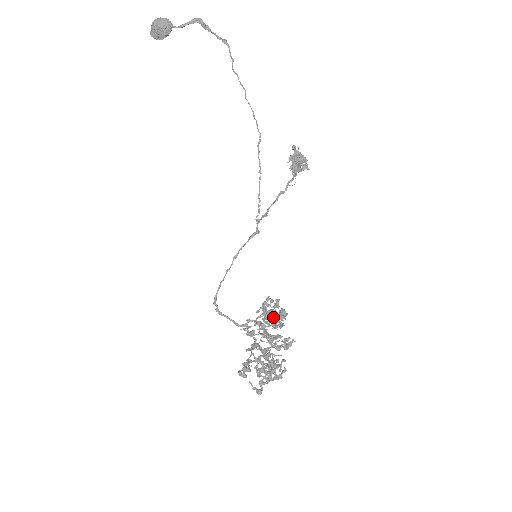
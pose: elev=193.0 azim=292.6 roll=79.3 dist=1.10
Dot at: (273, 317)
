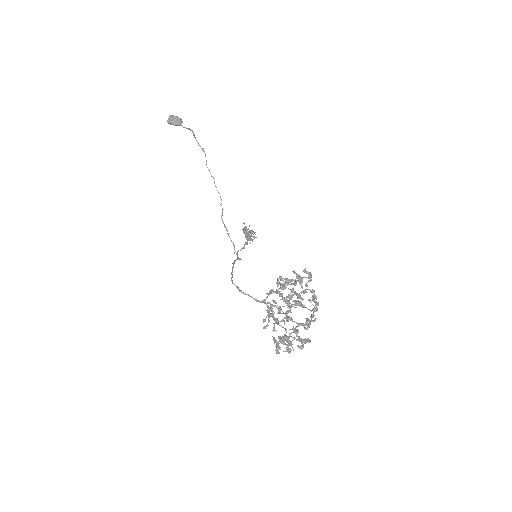
Dot at: occluded
